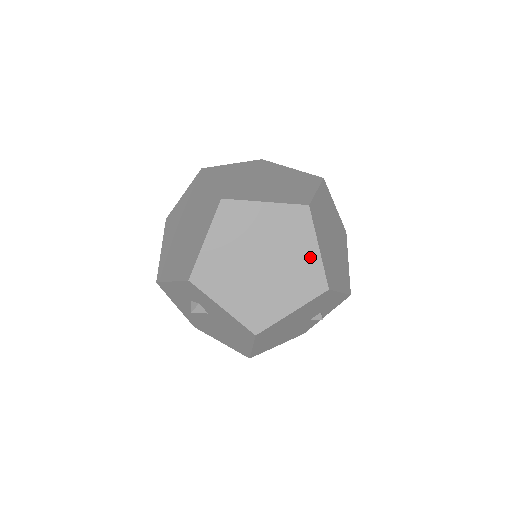
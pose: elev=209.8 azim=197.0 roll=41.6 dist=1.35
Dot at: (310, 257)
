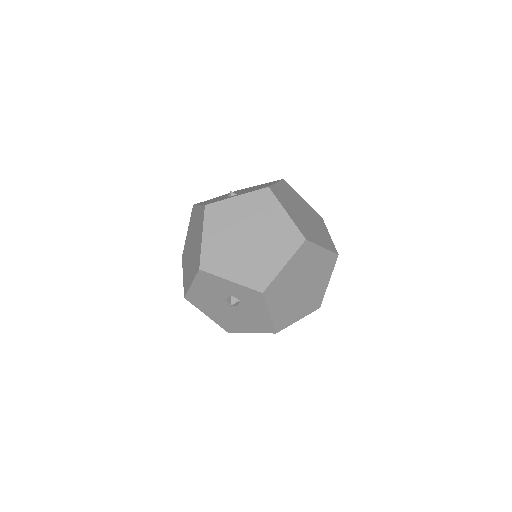
Dot at: (323, 287)
